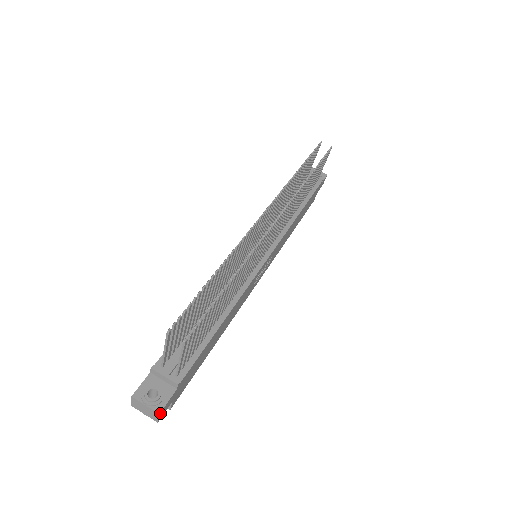
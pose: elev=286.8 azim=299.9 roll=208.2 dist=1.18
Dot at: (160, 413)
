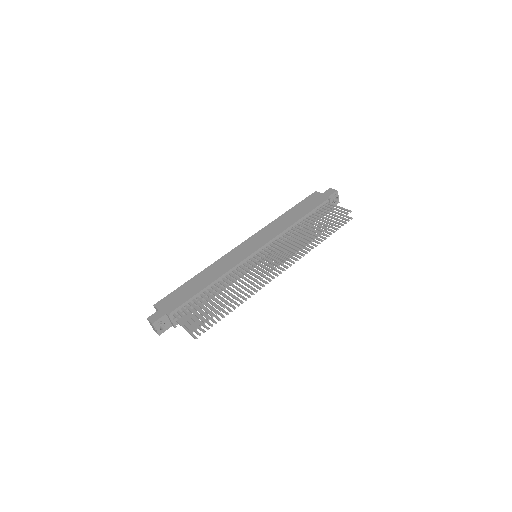
Dot at: (159, 334)
